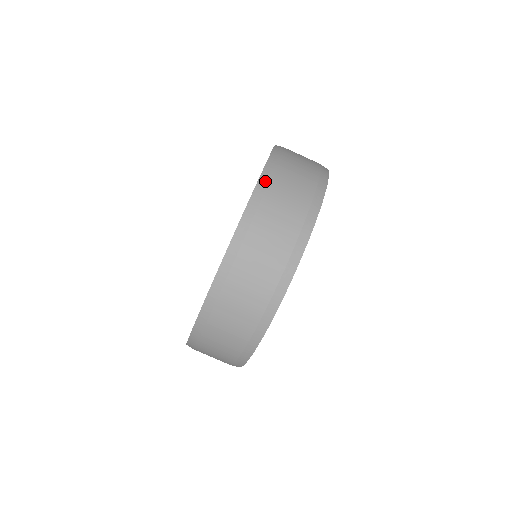
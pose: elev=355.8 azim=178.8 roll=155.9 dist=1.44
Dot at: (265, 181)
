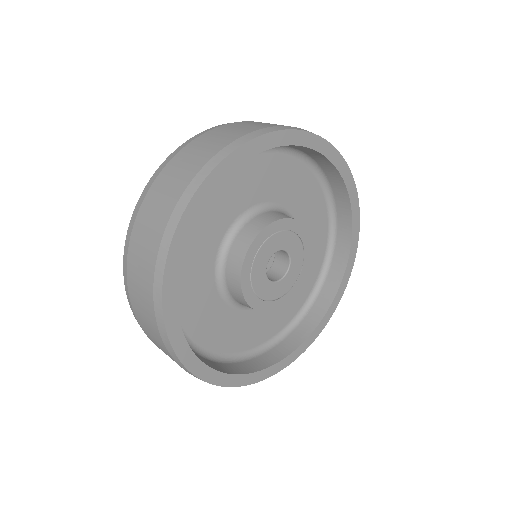
Dot at: (213, 128)
